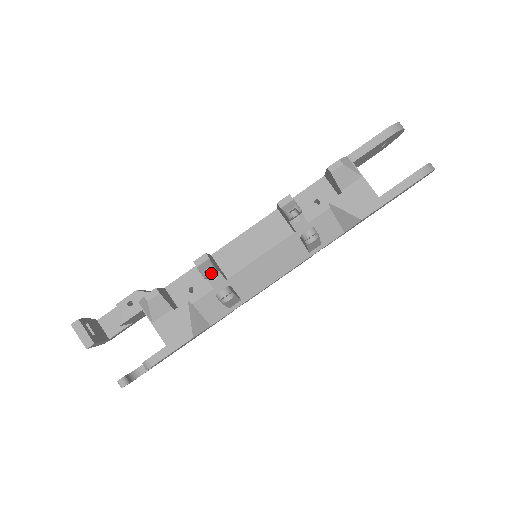
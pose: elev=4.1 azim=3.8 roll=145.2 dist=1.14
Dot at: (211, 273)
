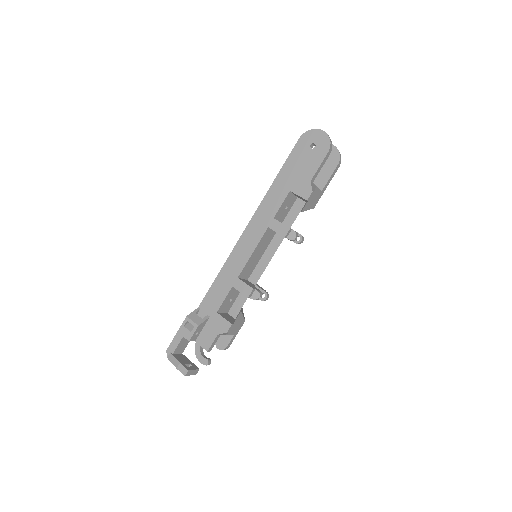
Dot at: occluded
